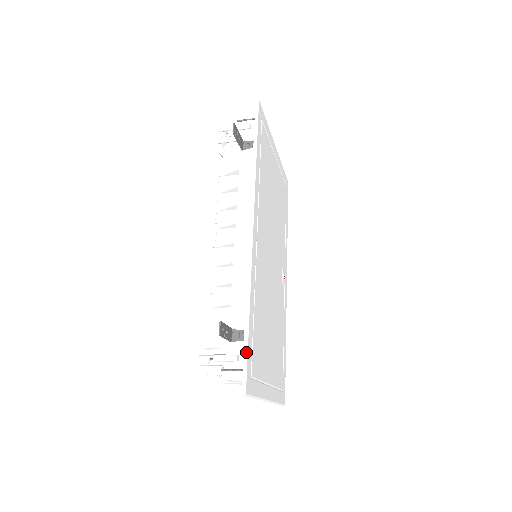
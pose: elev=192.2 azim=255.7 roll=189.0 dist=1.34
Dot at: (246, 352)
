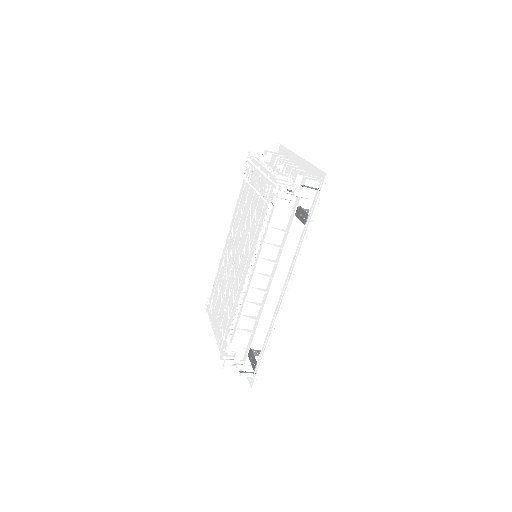
Dot at: occluded
